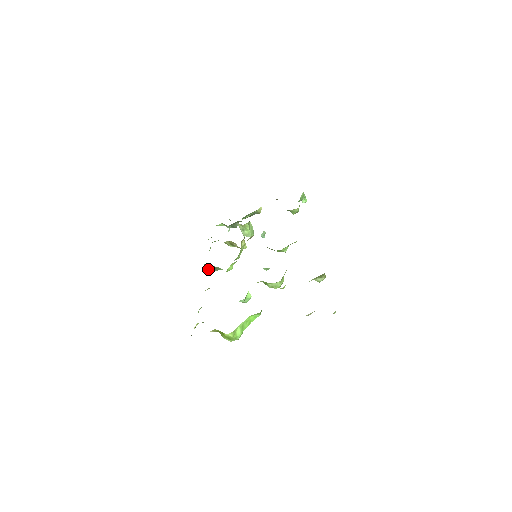
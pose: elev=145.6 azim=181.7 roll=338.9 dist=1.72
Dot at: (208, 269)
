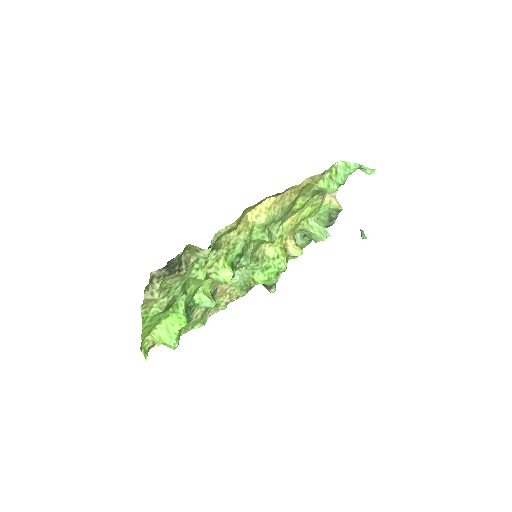
Dot at: (266, 288)
